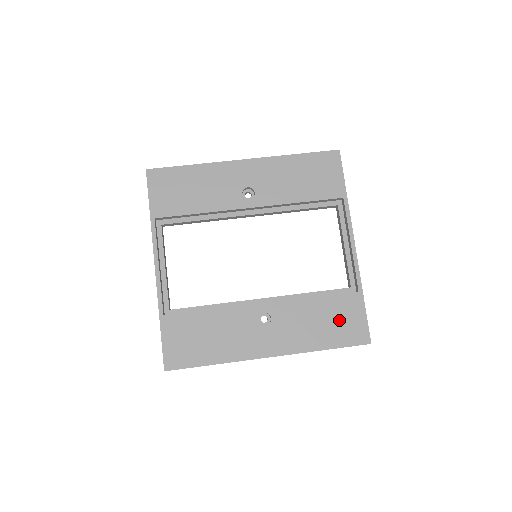
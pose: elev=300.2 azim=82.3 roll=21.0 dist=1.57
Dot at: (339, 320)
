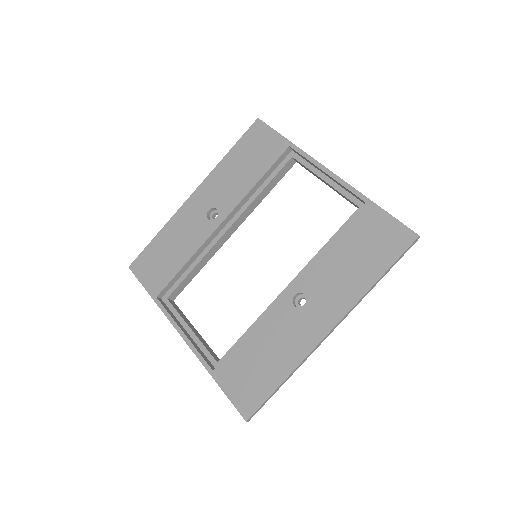
Dot at: (369, 242)
